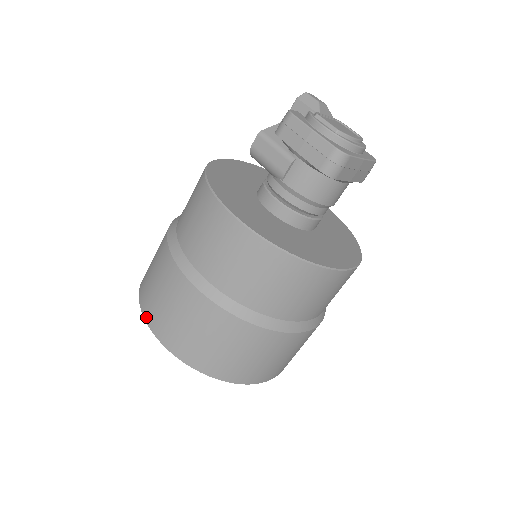
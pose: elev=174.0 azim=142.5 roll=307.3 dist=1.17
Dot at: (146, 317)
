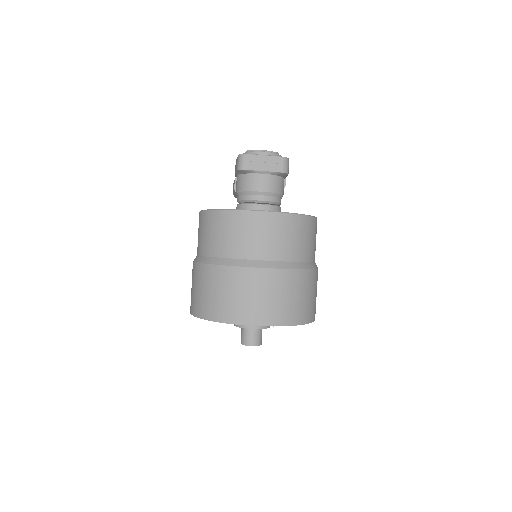
Dot at: occluded
